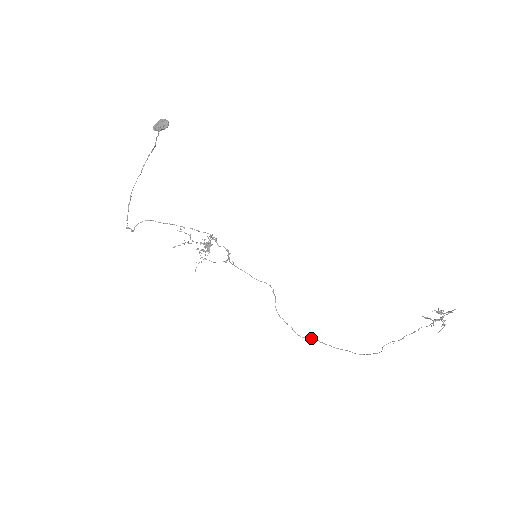
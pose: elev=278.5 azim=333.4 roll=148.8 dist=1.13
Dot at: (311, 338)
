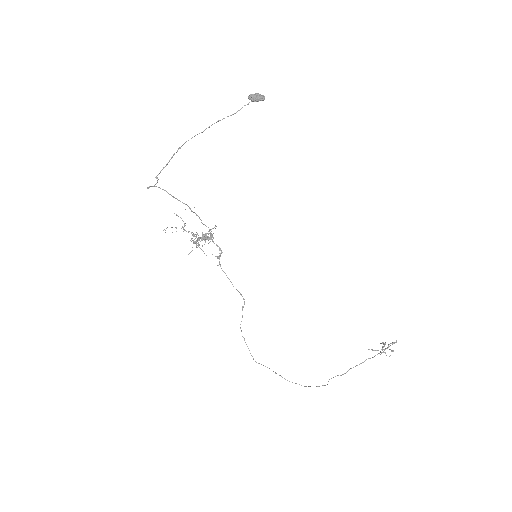
Dot at: occluded
